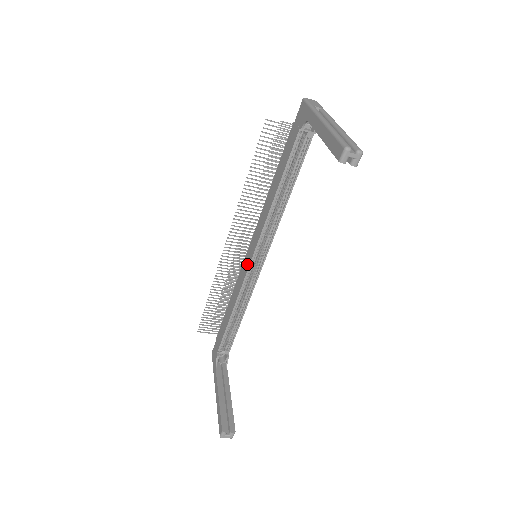
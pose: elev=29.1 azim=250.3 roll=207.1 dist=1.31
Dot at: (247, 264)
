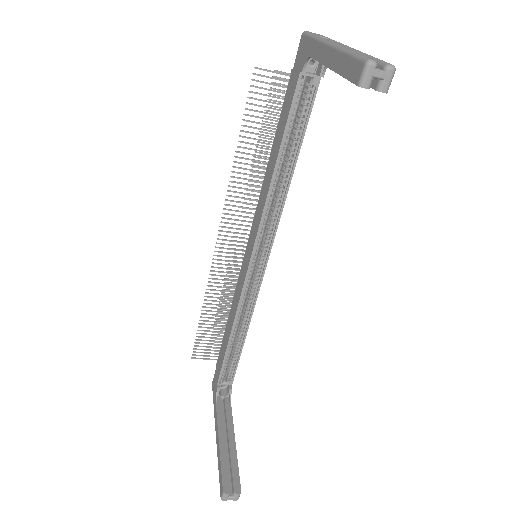
Dot at: (245, 267)
